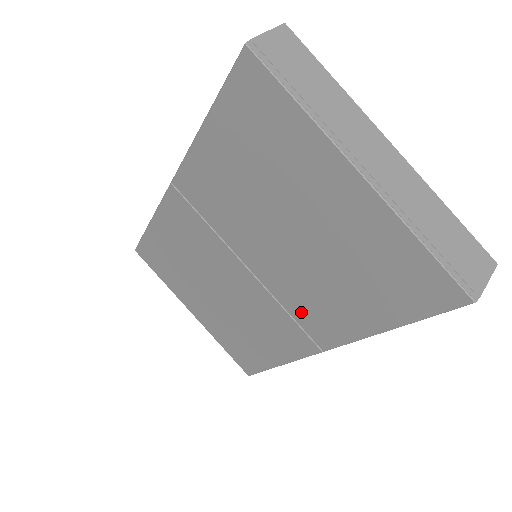
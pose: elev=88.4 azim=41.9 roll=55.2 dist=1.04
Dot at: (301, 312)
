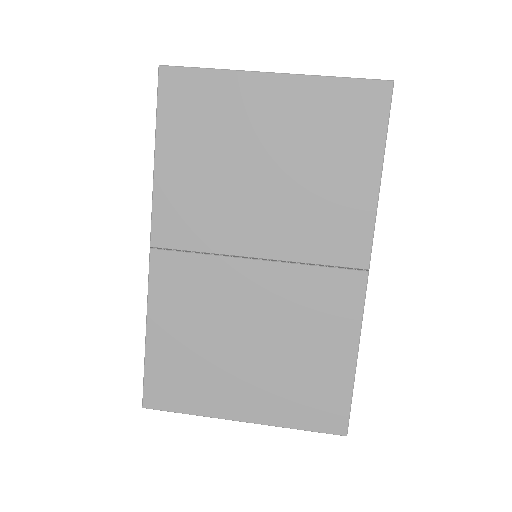
Dot at: (323, 247)
